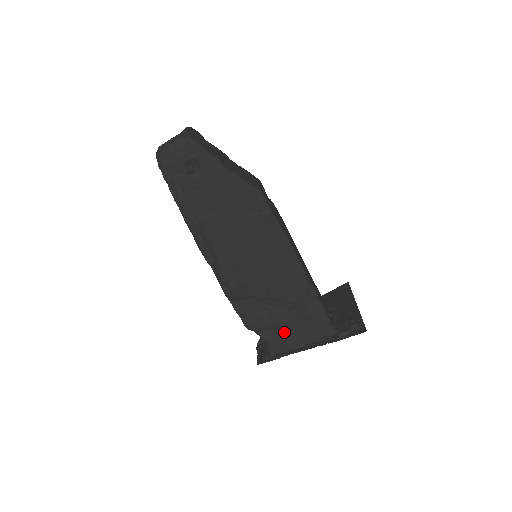
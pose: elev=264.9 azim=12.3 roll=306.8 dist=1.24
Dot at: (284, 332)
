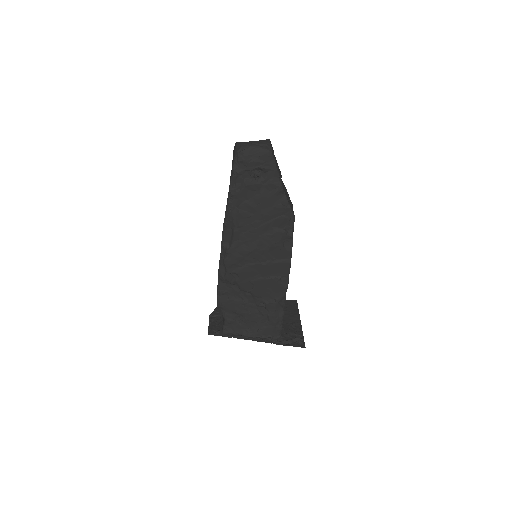
Dot at: (244, 320)
